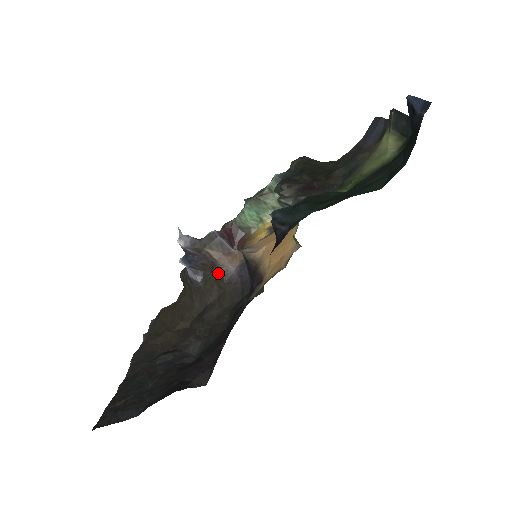
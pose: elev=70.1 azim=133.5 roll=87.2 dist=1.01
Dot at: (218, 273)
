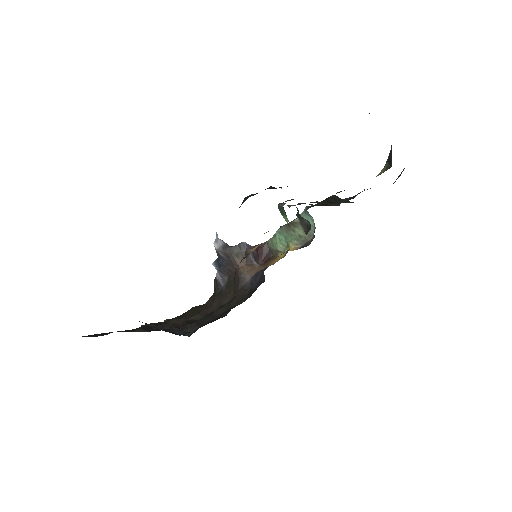
Dot at: (237, 279)
